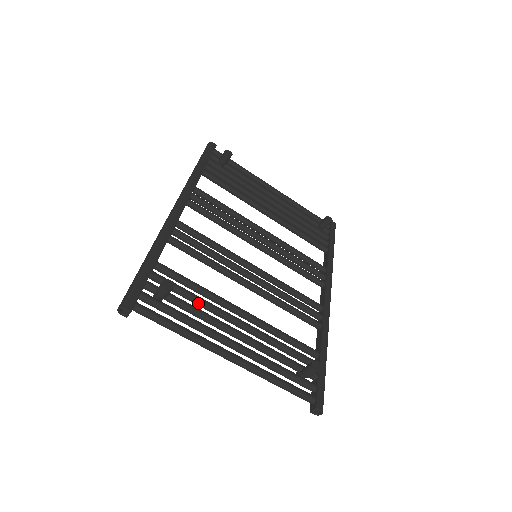
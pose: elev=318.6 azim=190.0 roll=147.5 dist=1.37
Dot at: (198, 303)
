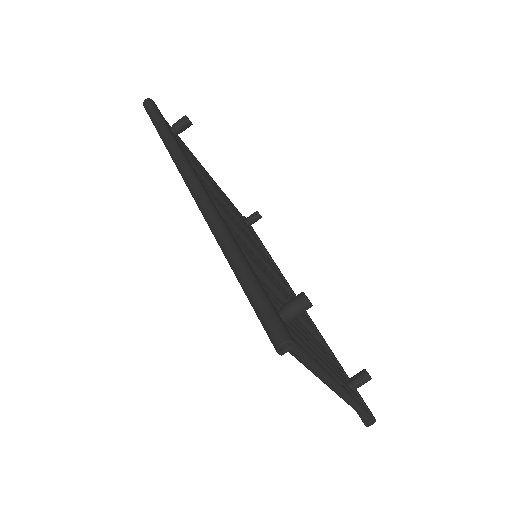
Dot at: occluded
